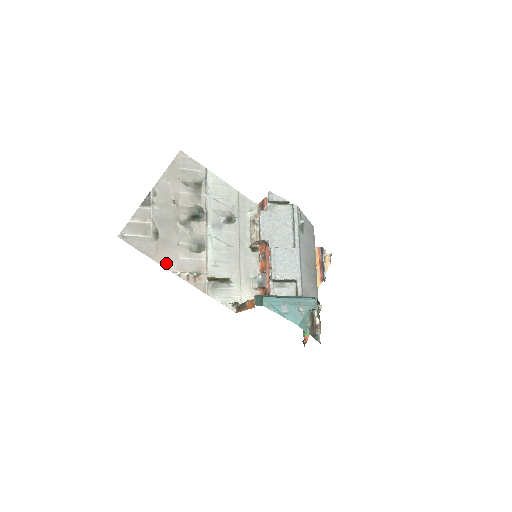
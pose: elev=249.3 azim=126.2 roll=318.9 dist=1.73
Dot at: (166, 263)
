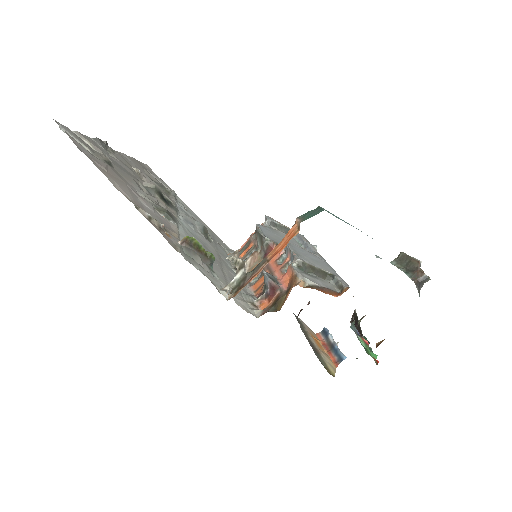
Dot at: (118, 186)
